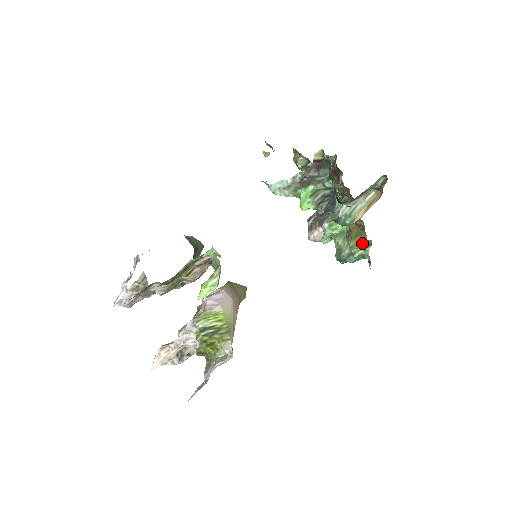
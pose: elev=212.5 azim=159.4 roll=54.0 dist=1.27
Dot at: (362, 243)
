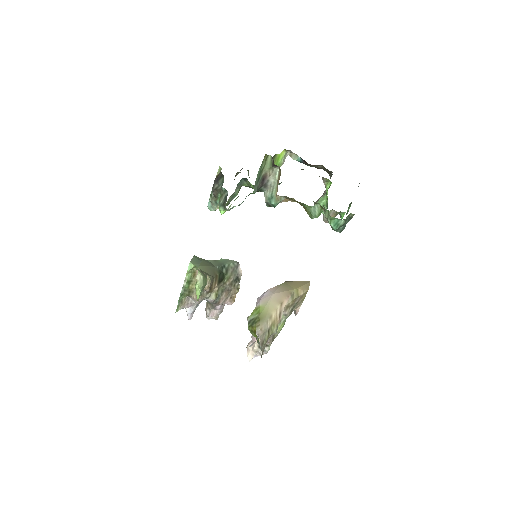
Dot at: (312, 211)
